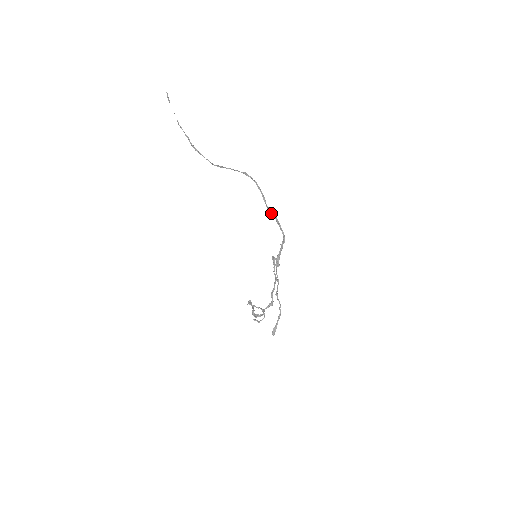
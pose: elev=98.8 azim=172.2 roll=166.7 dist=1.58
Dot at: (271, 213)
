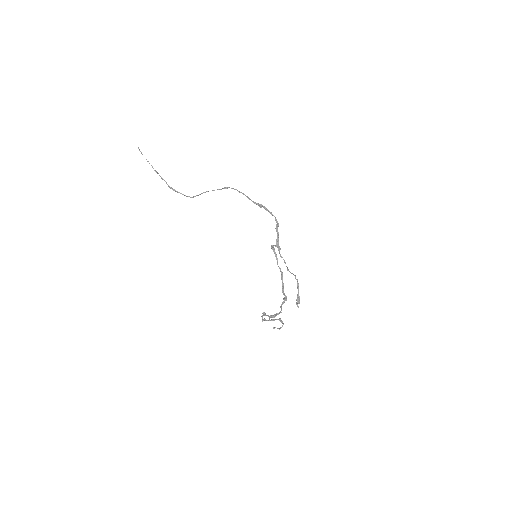
Dot at: (258, 204)
